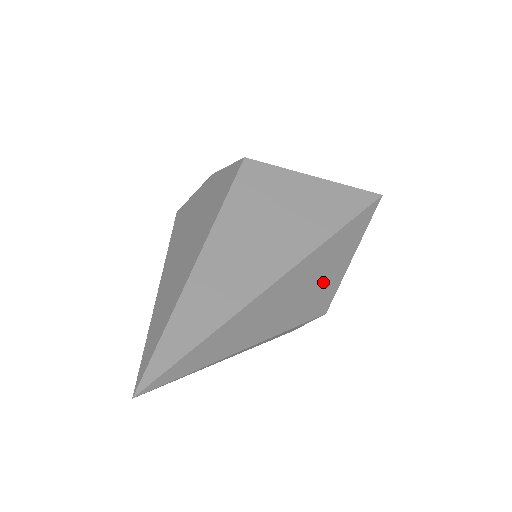
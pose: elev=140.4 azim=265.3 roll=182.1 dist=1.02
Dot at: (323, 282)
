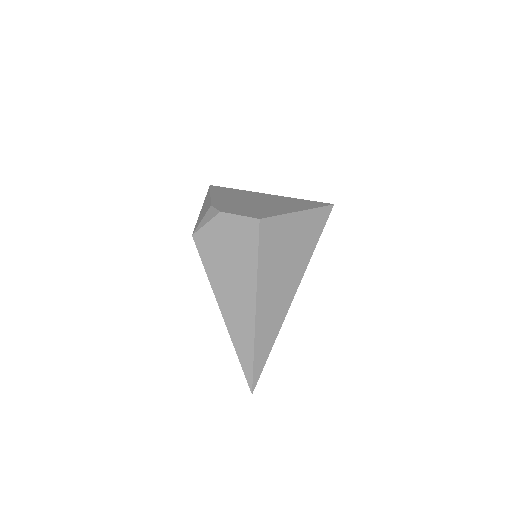
Dot at: occluded
